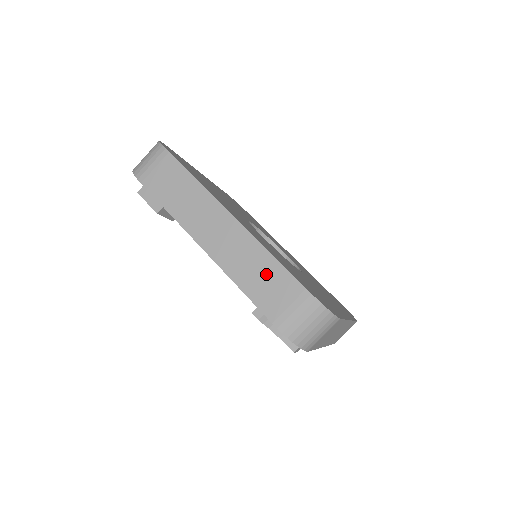
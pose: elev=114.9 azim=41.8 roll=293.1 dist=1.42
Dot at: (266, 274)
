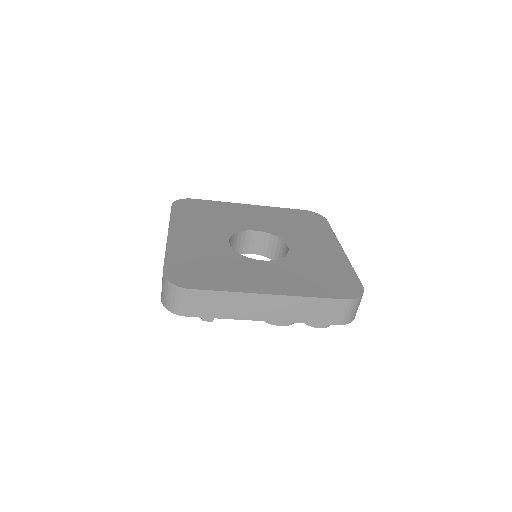
Dot at: occluded
